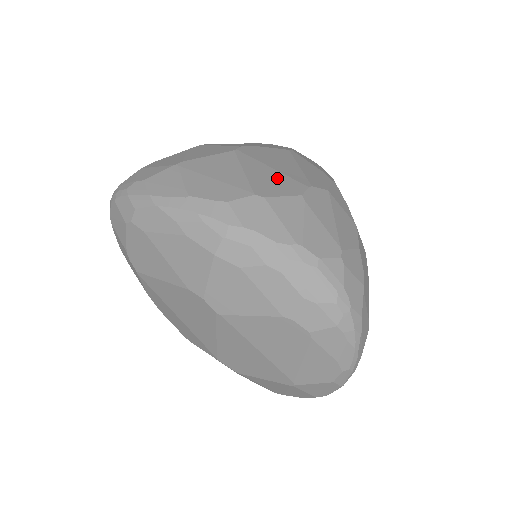
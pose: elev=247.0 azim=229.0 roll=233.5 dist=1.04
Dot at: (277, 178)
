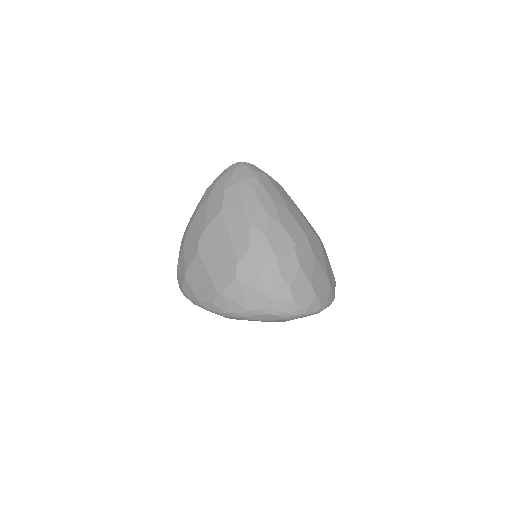
Dot at: (222, 267)
